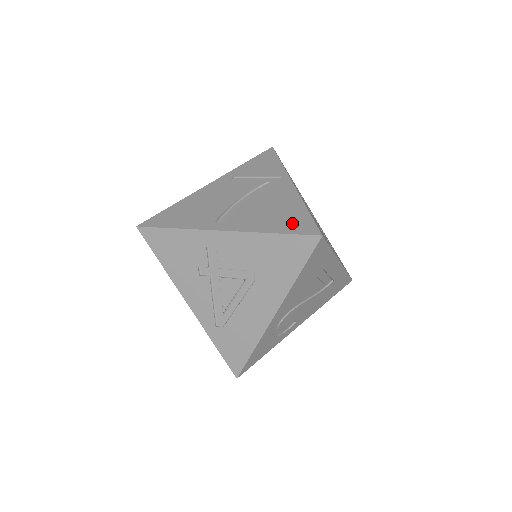
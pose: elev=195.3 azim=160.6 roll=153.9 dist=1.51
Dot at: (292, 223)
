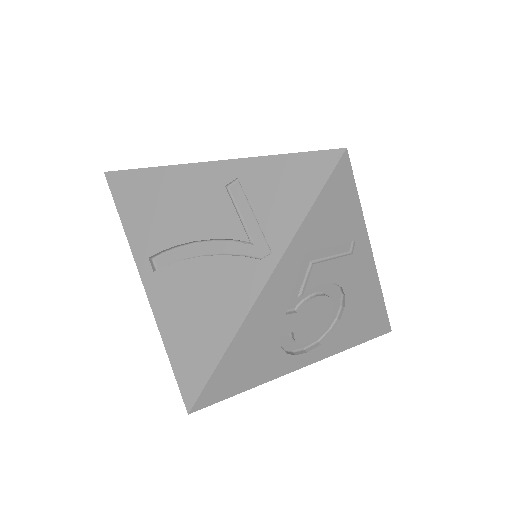
Dot at: (189, 359)
